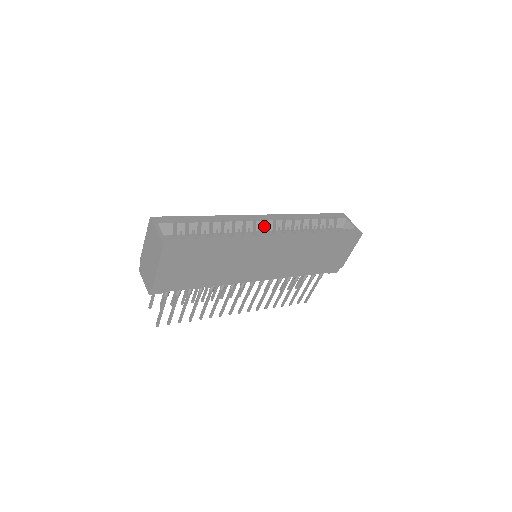
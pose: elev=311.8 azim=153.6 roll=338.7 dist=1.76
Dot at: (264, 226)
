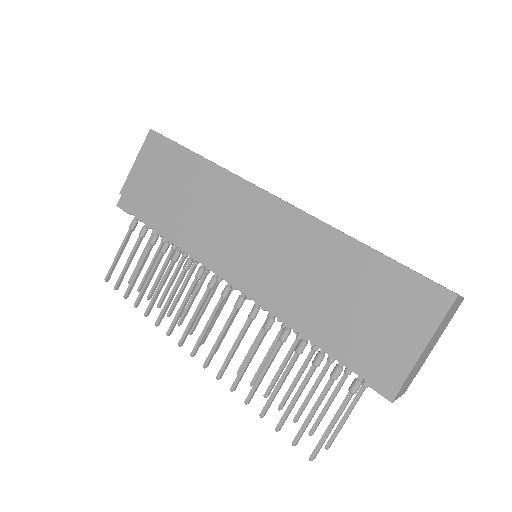
Dot at: occluded
